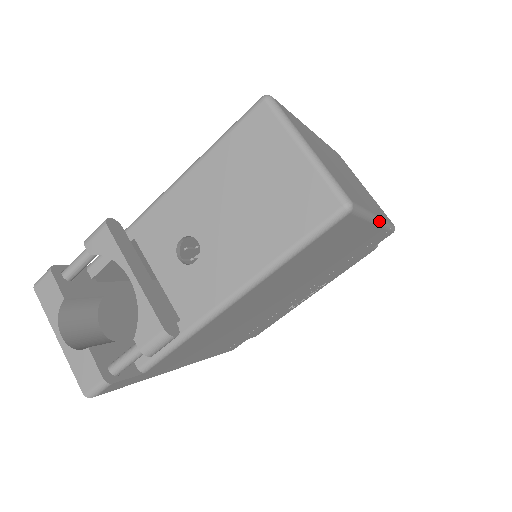
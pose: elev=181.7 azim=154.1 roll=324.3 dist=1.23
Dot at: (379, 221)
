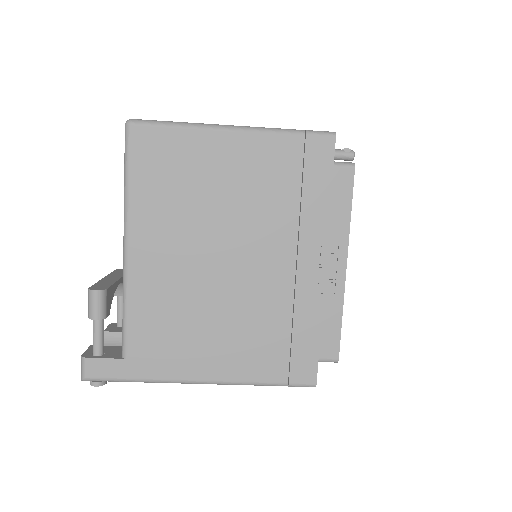
Dot at: (239, 128)
